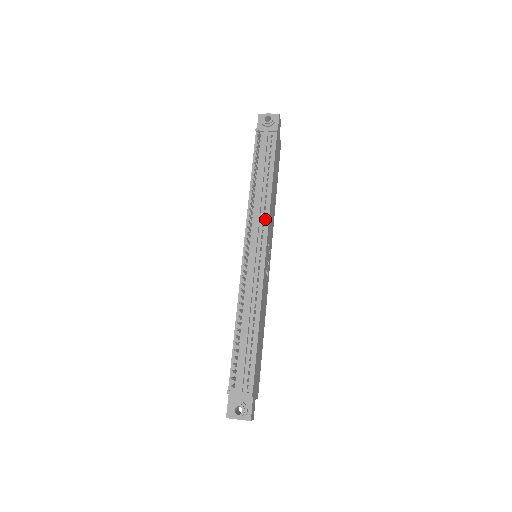
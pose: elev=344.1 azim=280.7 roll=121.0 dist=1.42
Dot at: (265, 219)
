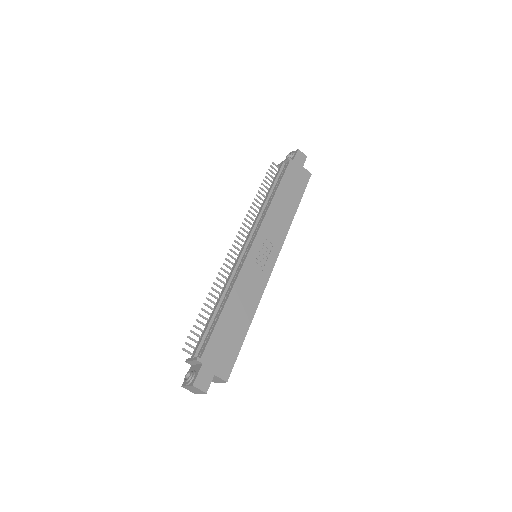
Dot at: (261, 222)
